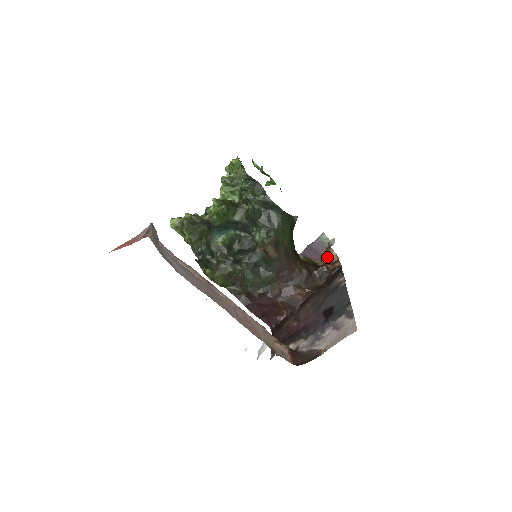
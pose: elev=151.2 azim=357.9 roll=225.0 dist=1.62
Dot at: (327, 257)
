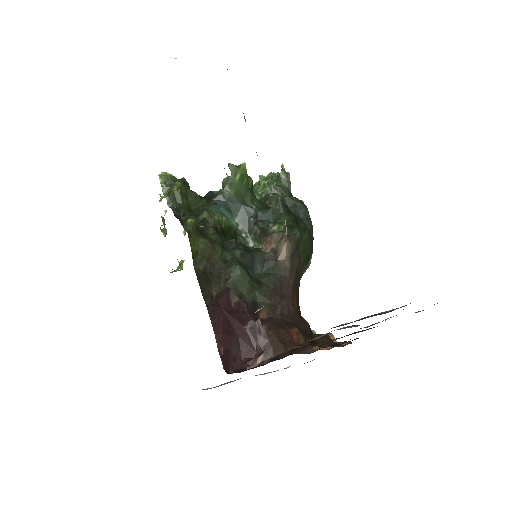
Dot at: occluded
